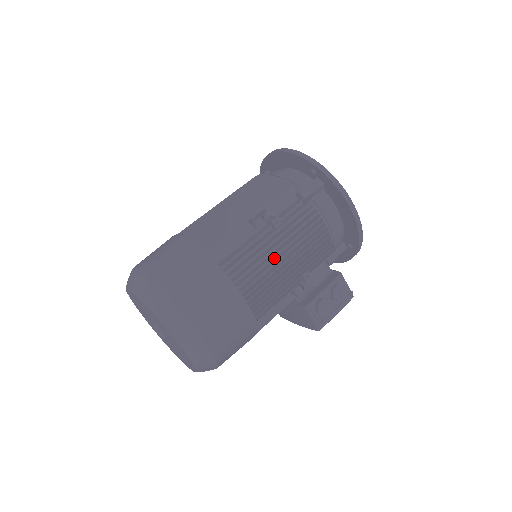
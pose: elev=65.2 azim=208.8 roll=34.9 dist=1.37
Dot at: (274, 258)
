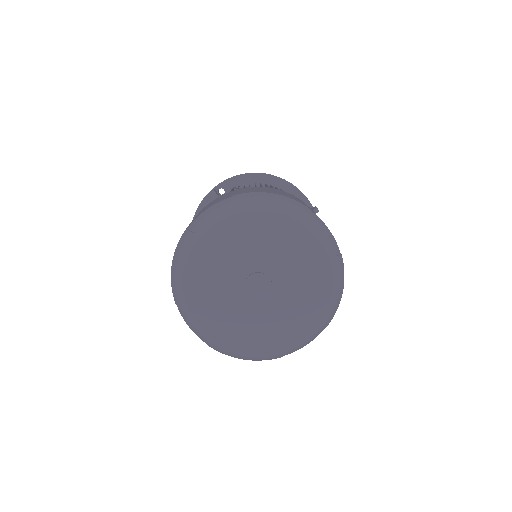
Dot at: occluded
